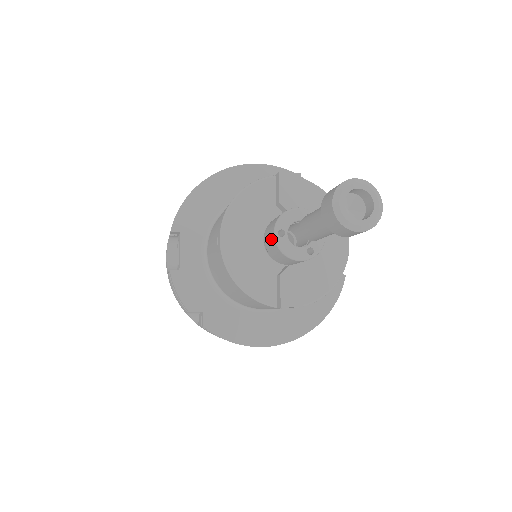
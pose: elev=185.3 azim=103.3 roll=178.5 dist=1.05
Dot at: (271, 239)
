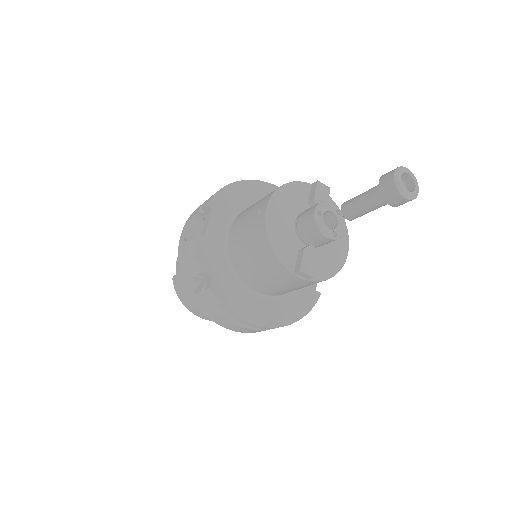
Dot at: (309, 217)
